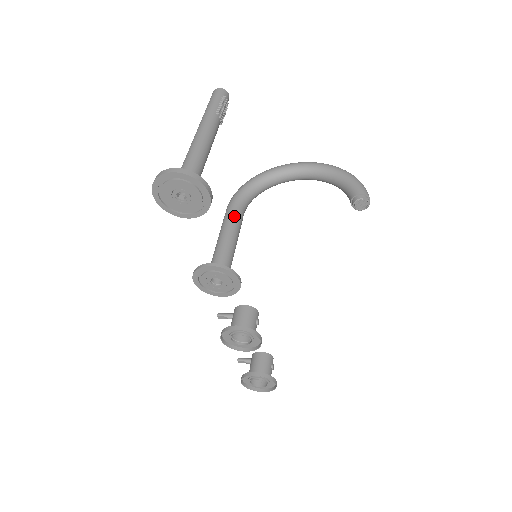
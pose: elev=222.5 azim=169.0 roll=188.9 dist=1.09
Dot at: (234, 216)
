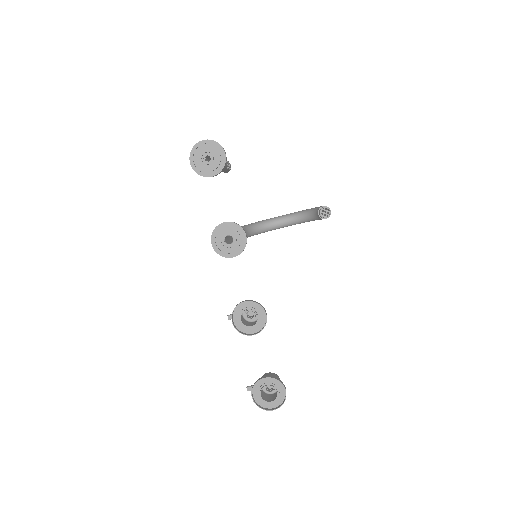
Dot at: occluded
